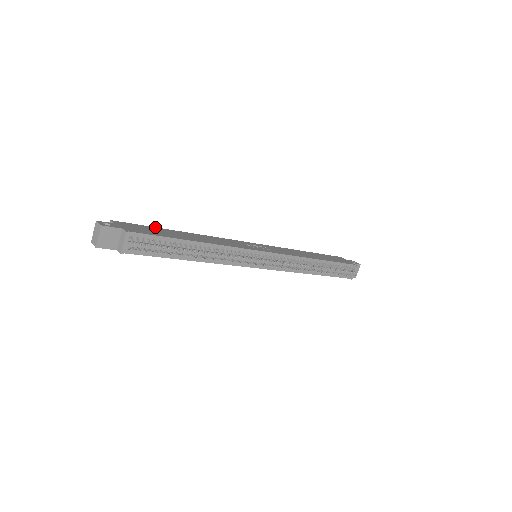
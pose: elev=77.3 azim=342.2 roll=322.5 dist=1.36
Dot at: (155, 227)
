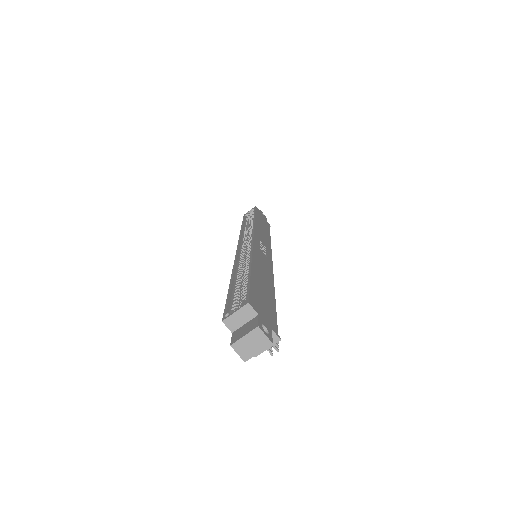
Dot at: (251, 278)
